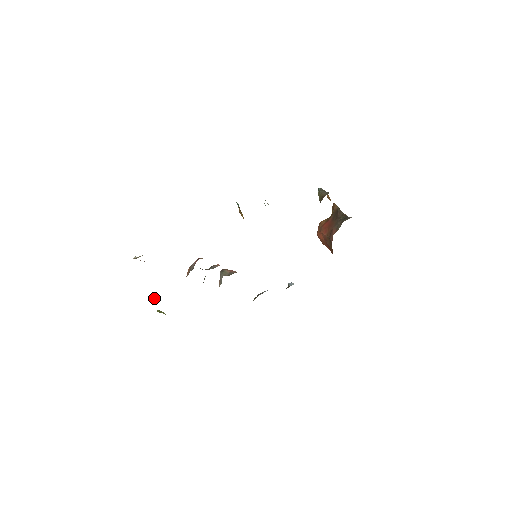
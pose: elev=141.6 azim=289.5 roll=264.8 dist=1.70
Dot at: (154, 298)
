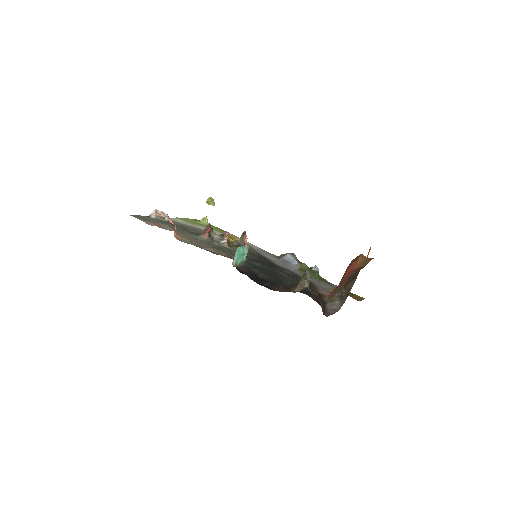
Dot at: (208, 203)
